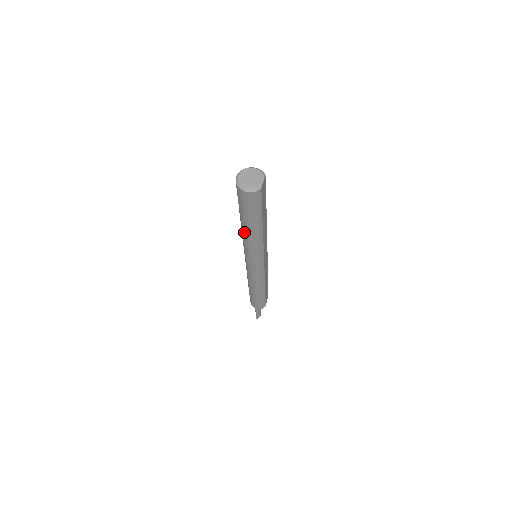
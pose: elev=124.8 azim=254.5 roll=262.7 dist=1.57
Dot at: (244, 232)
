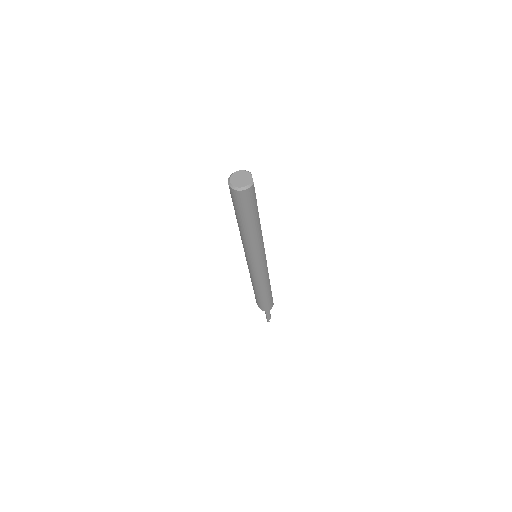
Dot at: (245, 233)
